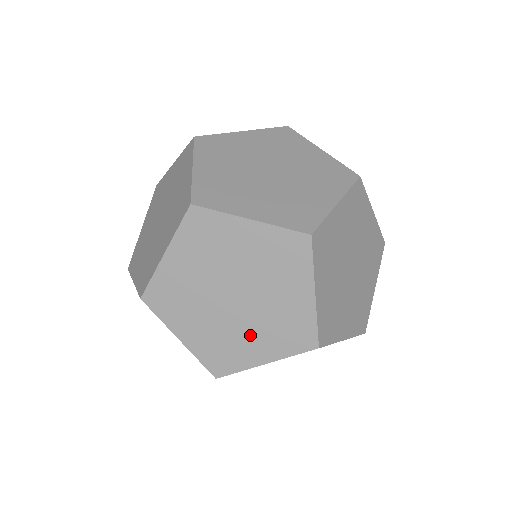
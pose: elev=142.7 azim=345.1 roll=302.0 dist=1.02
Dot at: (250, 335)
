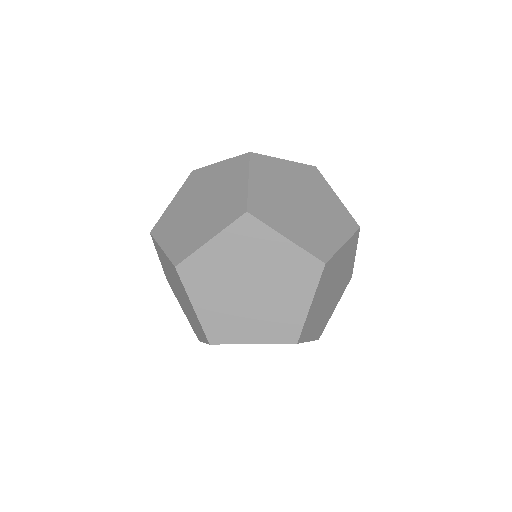
Dot at: occluded
